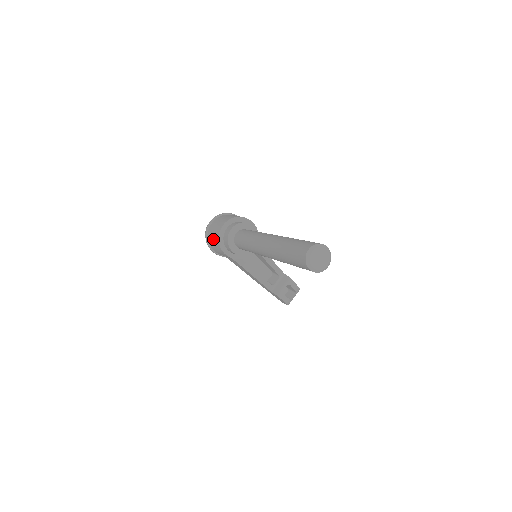
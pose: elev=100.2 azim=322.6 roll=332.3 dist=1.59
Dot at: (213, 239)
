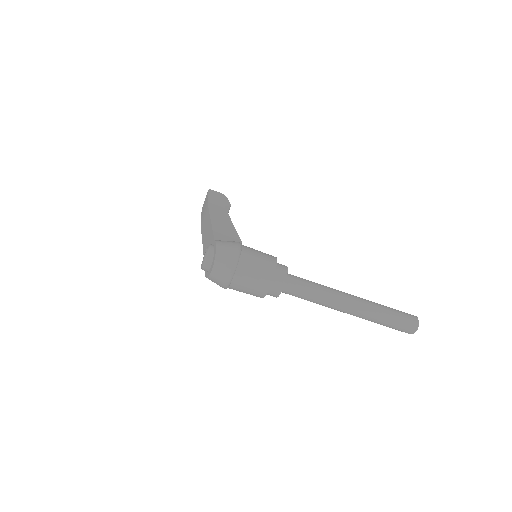
Dot at: occluded
